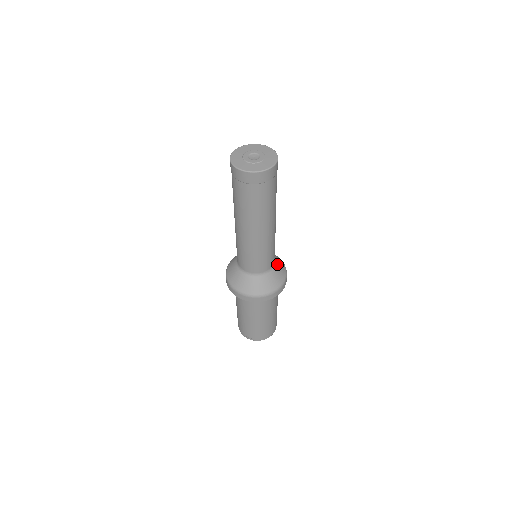
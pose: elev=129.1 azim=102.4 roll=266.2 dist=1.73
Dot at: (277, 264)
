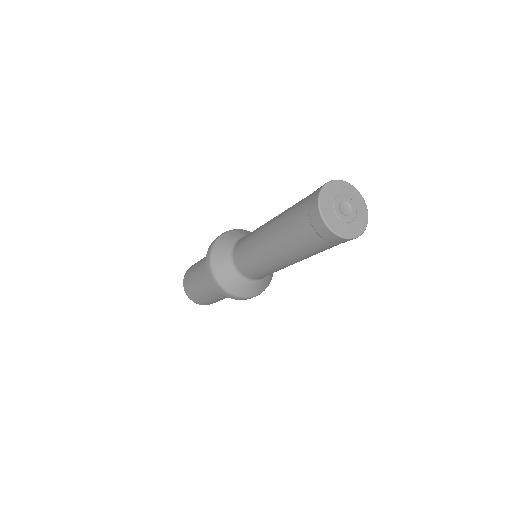
Dot at: occluded
